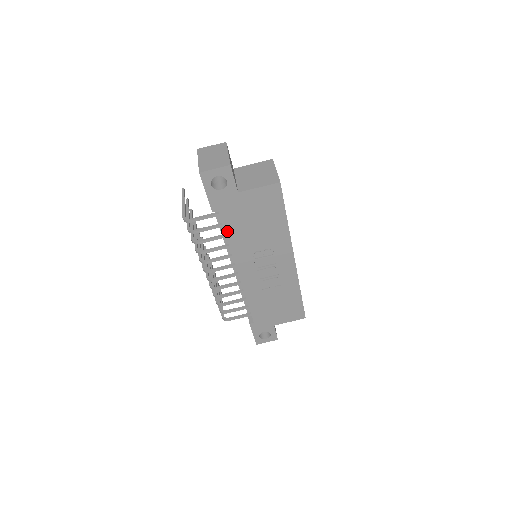
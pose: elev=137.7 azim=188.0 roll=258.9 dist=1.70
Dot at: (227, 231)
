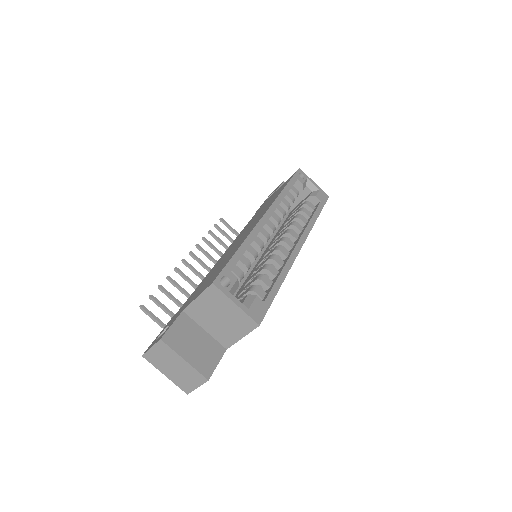
Dot at: occluded
